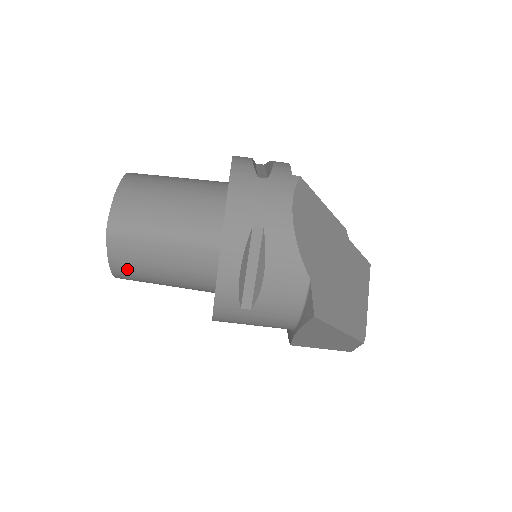
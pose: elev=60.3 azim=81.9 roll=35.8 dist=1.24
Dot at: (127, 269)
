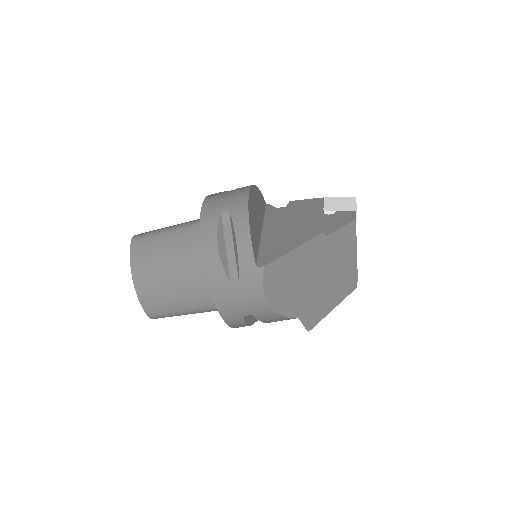
Dot at: occluded
